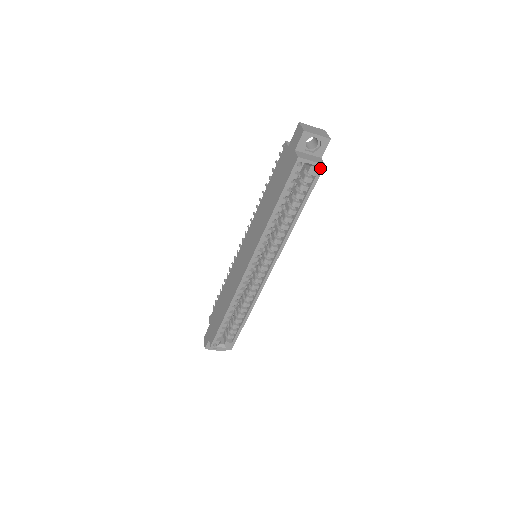
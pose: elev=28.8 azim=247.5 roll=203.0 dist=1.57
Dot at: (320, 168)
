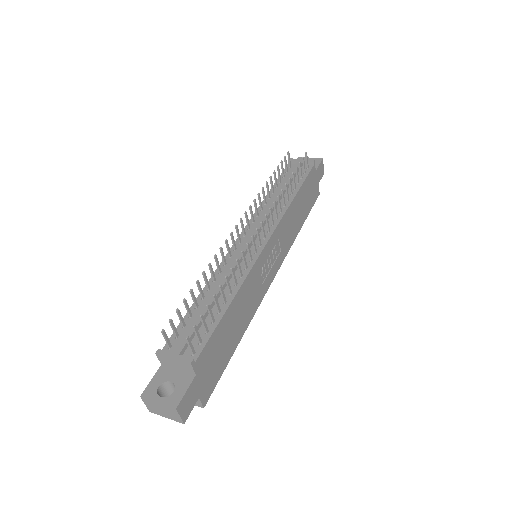
Dot at: (203, 402)
